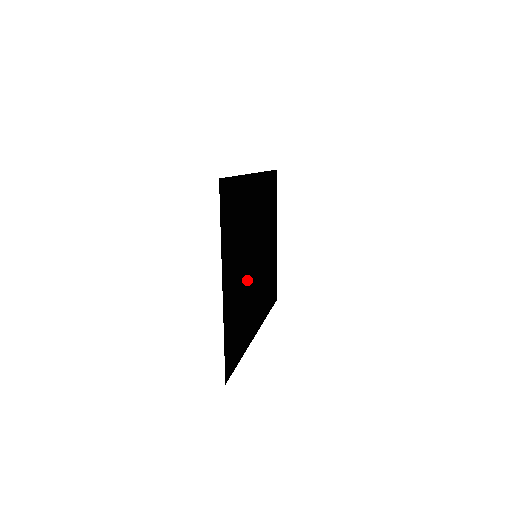
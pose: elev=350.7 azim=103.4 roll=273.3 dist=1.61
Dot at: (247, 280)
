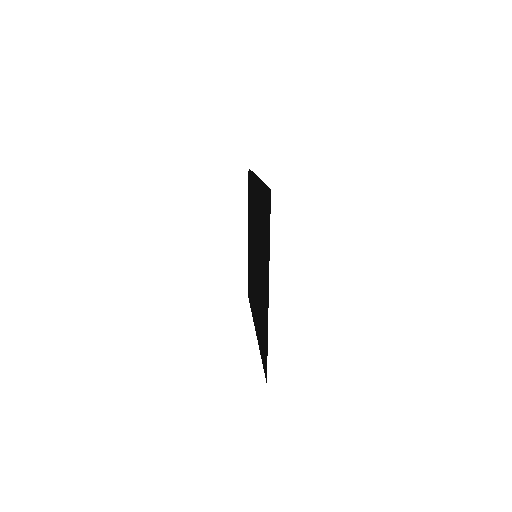
Dot at: (259, 281)
